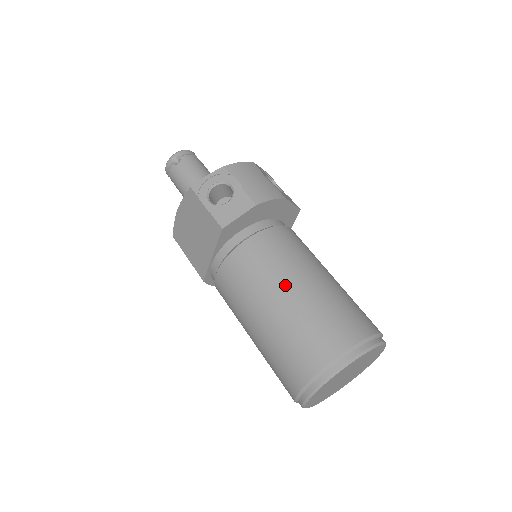
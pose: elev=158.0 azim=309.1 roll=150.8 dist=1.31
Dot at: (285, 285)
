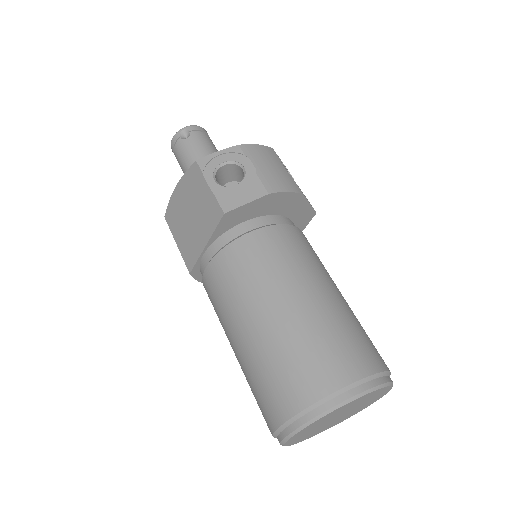
Dot at: (287, 293)
